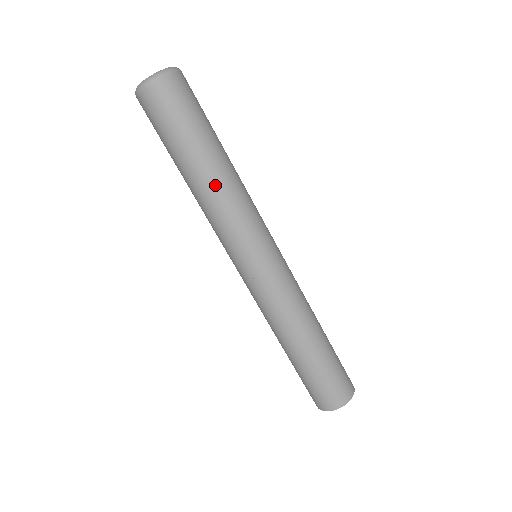
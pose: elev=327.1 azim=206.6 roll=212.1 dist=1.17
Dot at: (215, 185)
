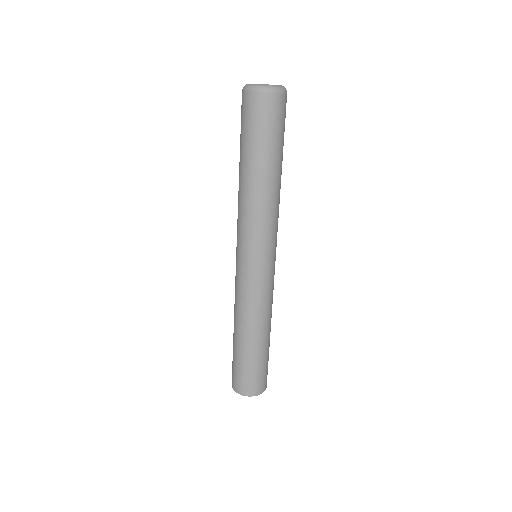
Dot at: (279, 189)
